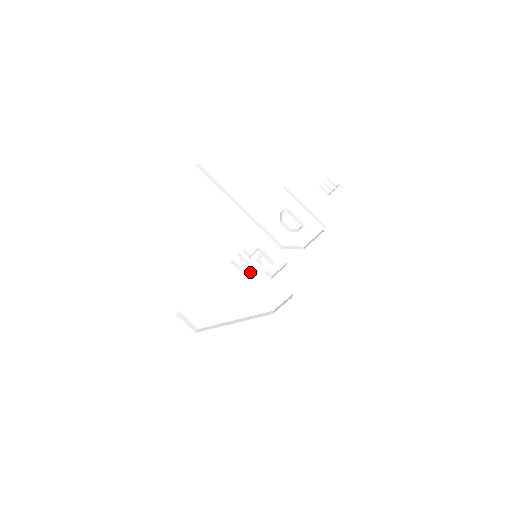
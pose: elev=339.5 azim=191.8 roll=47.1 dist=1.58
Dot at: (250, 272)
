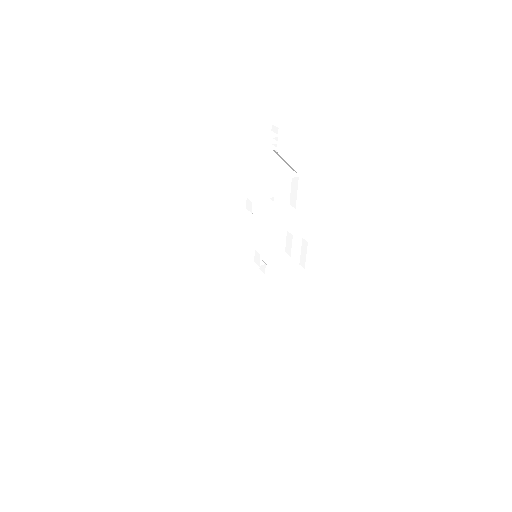
Dot at: occluded
